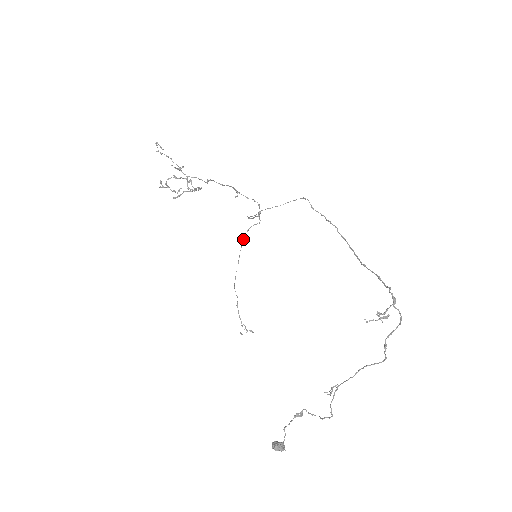
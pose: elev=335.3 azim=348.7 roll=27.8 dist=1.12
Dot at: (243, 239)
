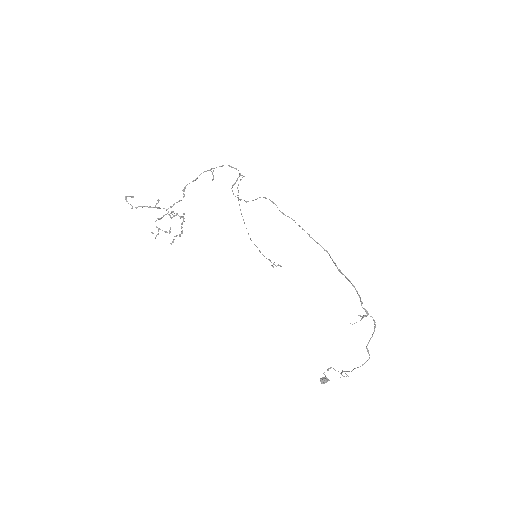
Dot at: (238, 199)
